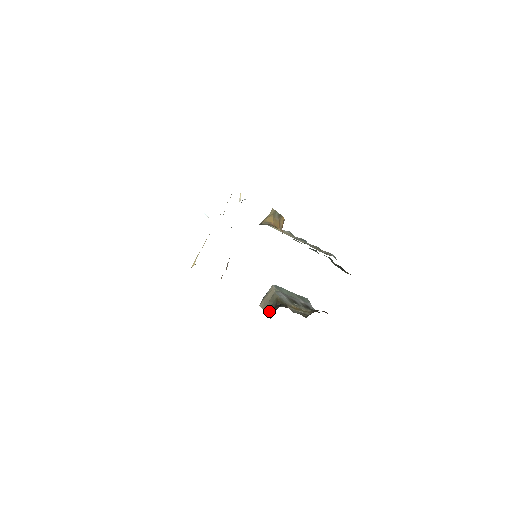
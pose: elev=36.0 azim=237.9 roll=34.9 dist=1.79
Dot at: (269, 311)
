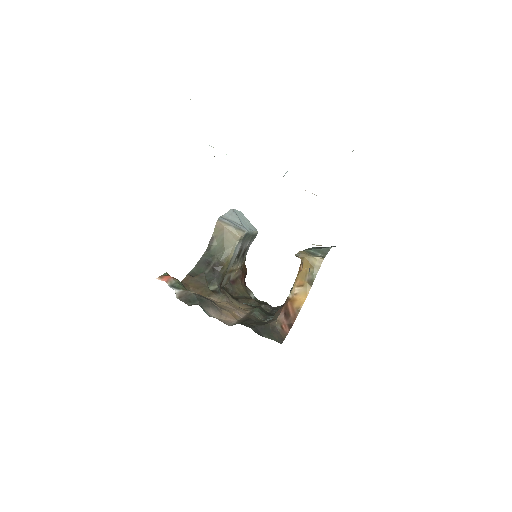
Dot at: (215, 243)
